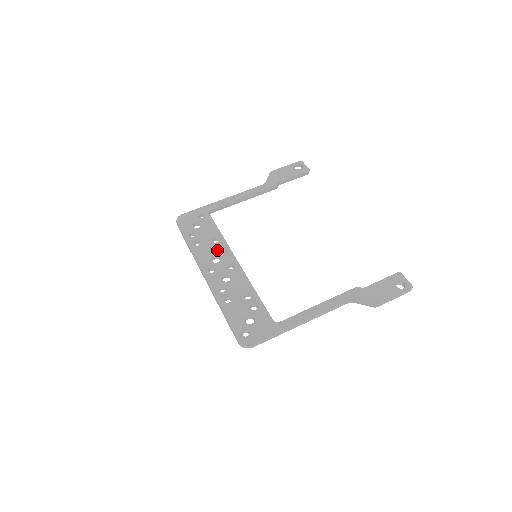
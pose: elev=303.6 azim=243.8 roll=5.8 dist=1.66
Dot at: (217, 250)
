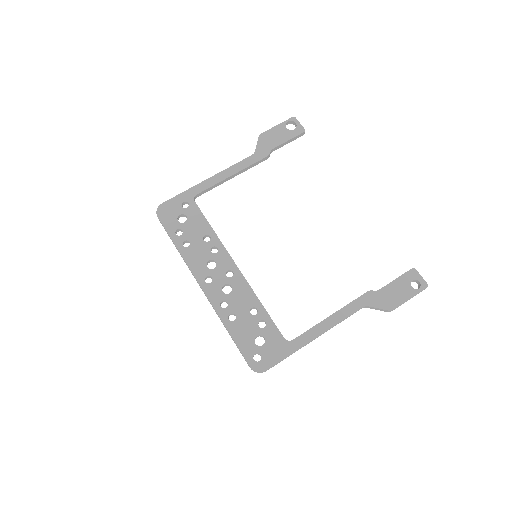
Dot at: (211, 252)
